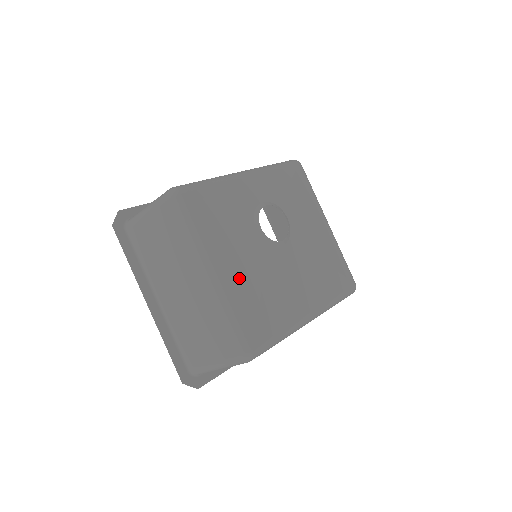
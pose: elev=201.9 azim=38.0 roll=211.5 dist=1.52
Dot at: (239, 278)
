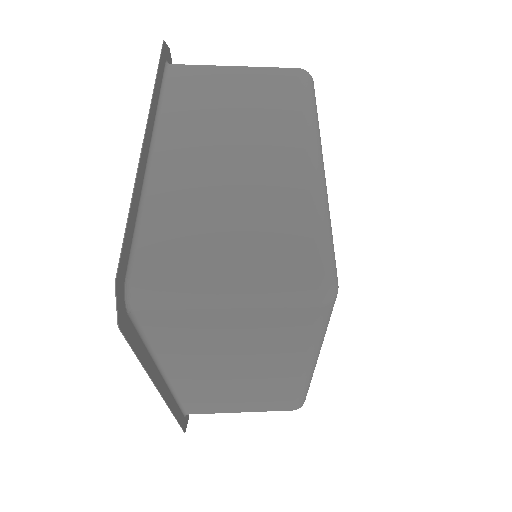
Dot at: occluded
